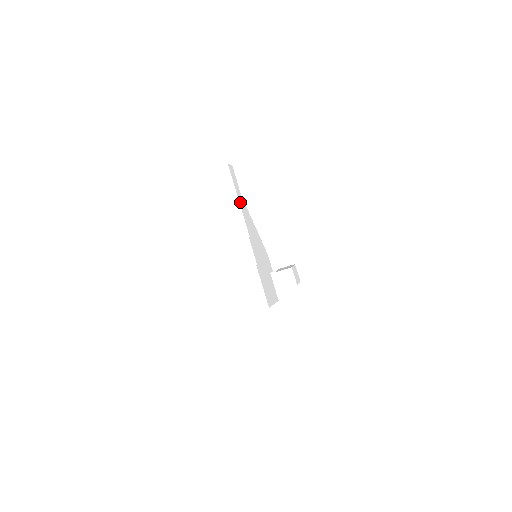
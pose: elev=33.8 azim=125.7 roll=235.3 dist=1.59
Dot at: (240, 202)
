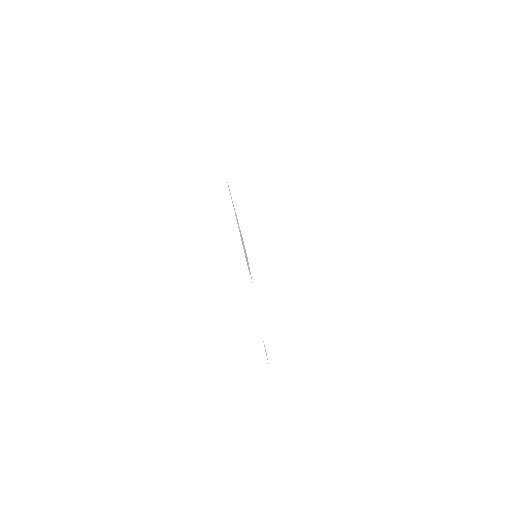
Dot at: occluded
